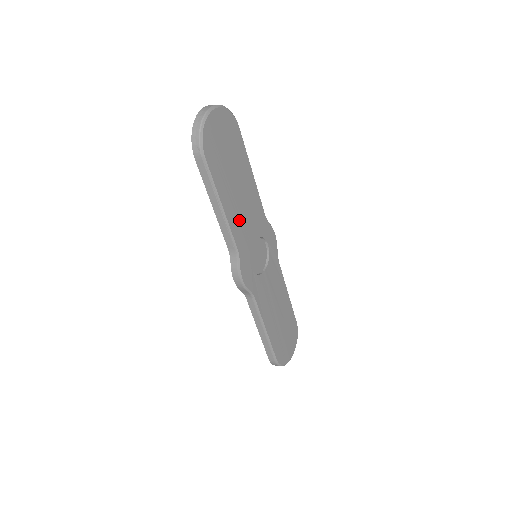
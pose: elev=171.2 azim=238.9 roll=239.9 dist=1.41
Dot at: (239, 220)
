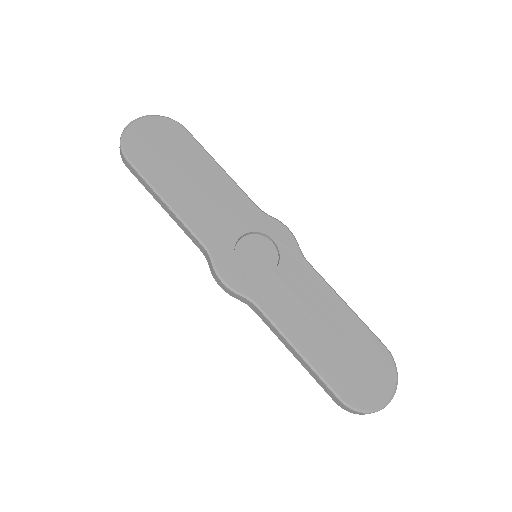
Dot at: (202, 215)
